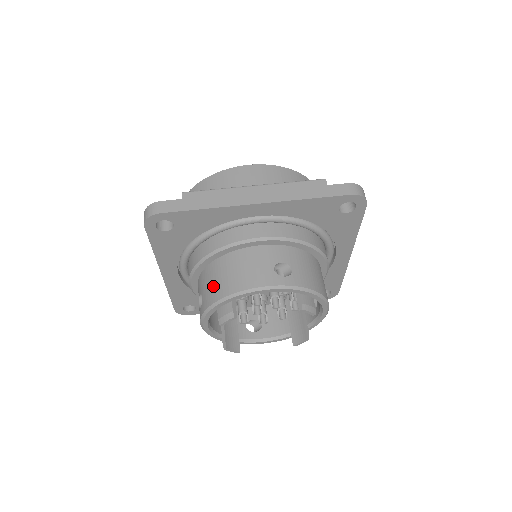
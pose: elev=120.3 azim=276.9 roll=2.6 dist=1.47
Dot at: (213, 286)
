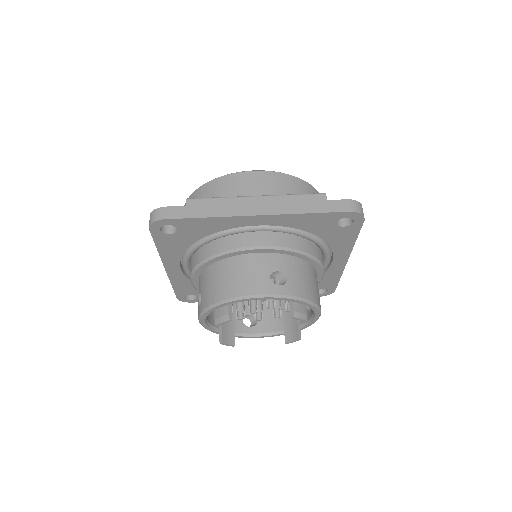
Dot at: (212, 288)
